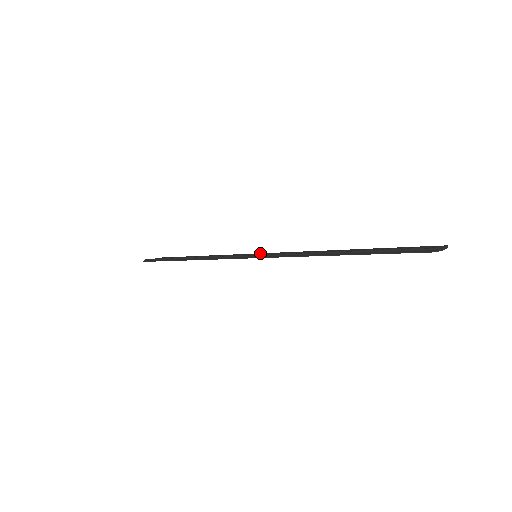
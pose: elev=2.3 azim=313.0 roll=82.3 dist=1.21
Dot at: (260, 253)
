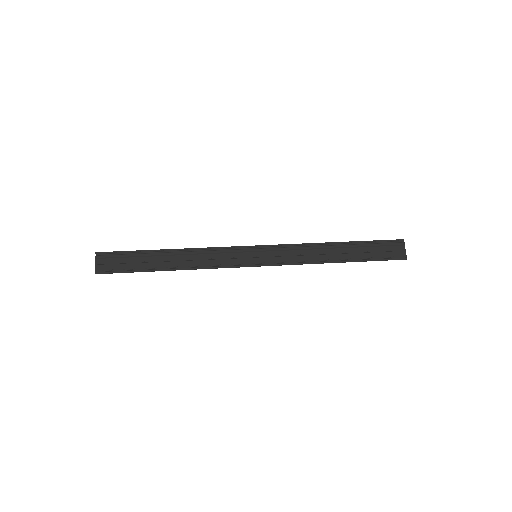
Dot at: (252, 247)
